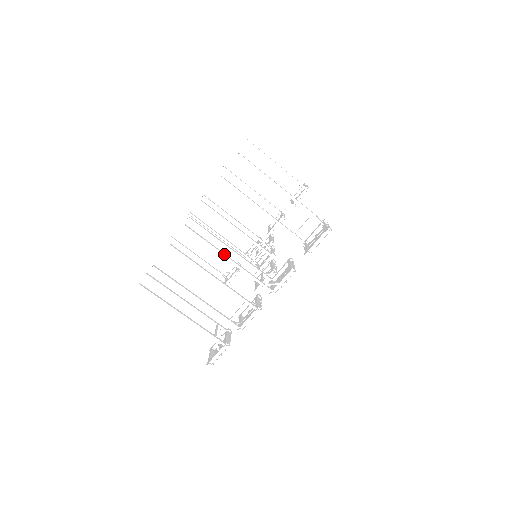
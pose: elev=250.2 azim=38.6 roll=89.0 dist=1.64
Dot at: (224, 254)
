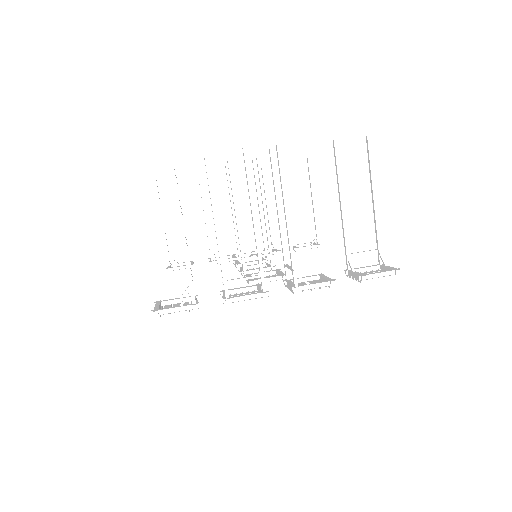
Dot at: occluded
